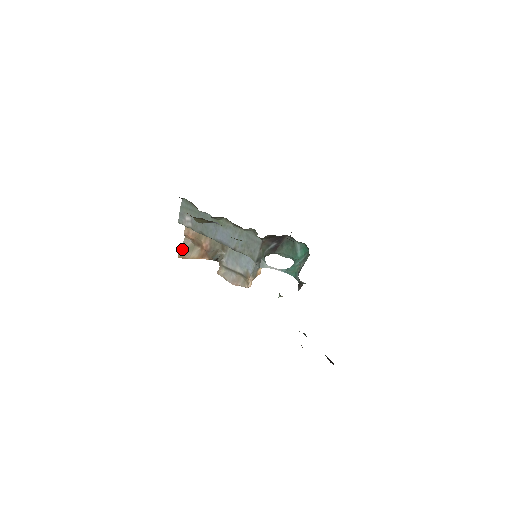
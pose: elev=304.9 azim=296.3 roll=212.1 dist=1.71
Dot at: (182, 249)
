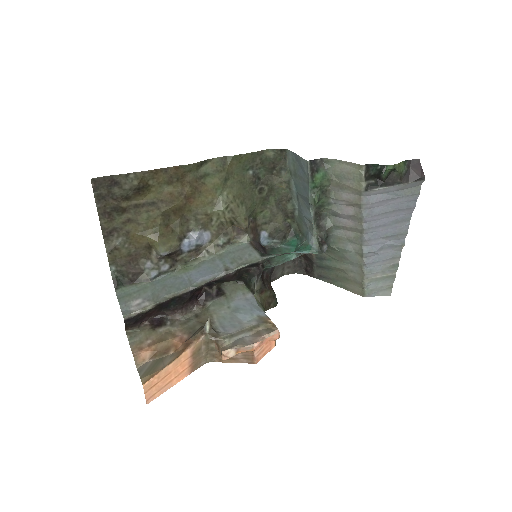
Dot at: (142, 373)
